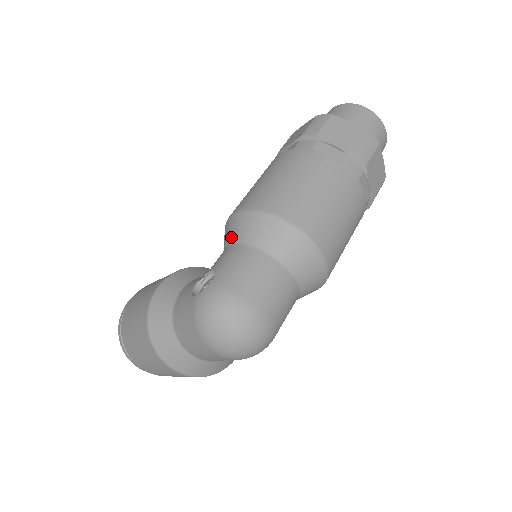
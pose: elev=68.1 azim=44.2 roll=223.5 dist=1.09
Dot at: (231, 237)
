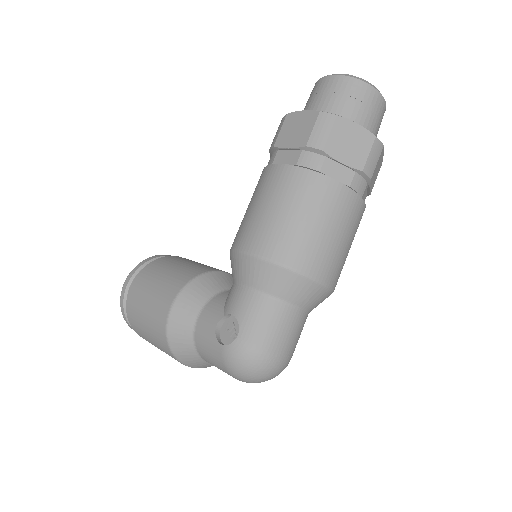
Dot at: (245, 278)
